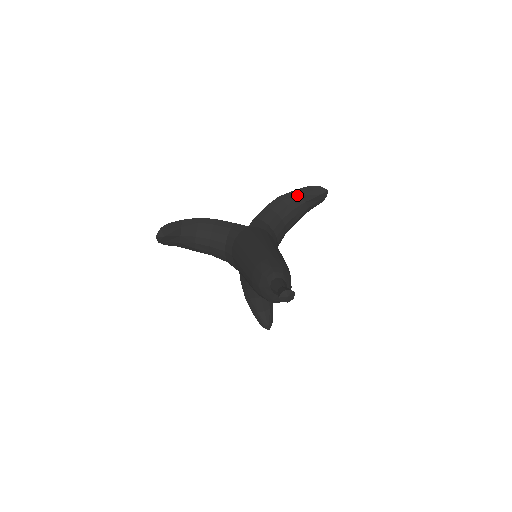
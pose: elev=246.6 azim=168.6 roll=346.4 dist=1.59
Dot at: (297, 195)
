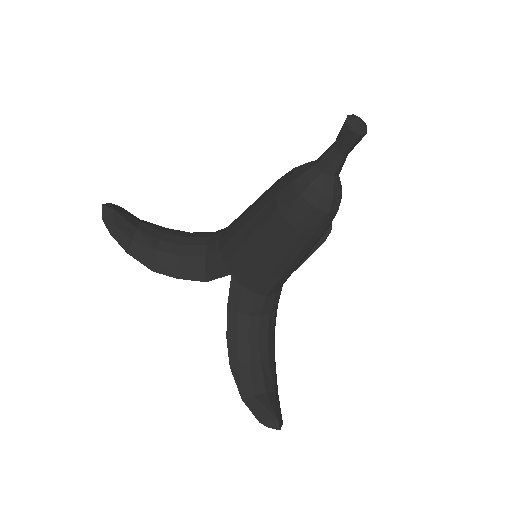
Dot at: occluded
